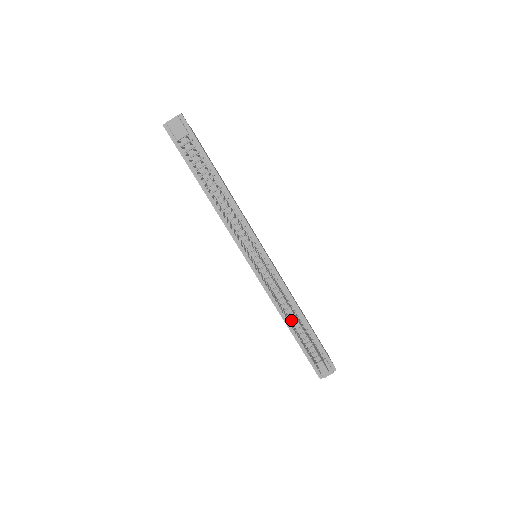
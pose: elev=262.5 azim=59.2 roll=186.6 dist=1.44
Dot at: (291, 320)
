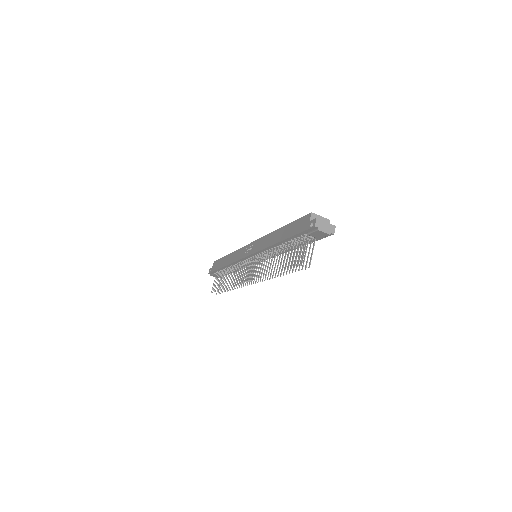
Dot at: (230, 268)
